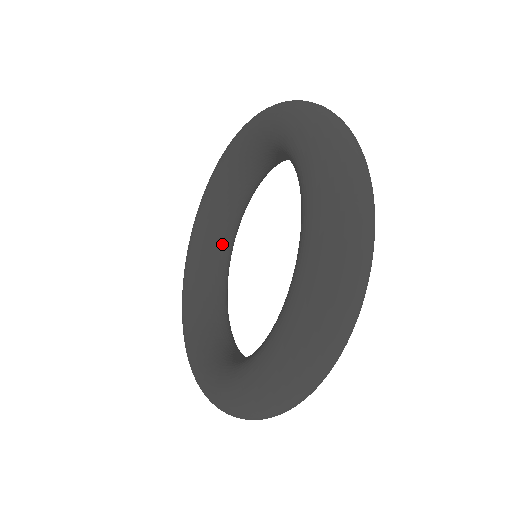
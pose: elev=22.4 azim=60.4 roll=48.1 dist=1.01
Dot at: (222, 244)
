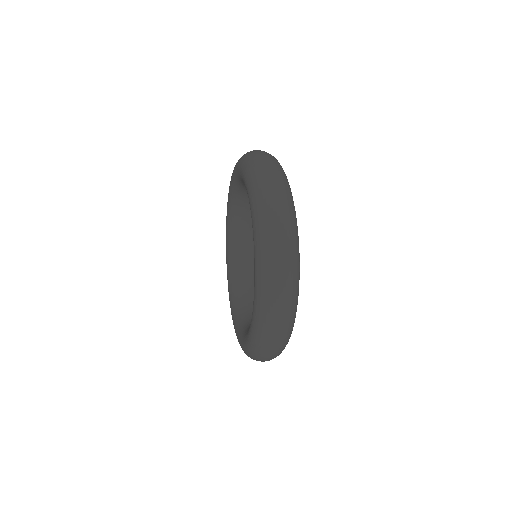
Dot at: occluded
